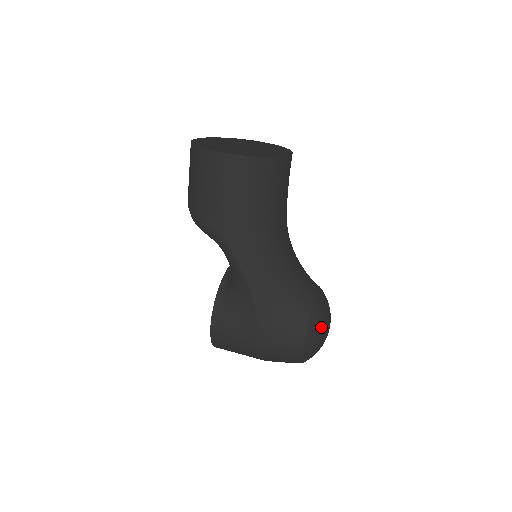
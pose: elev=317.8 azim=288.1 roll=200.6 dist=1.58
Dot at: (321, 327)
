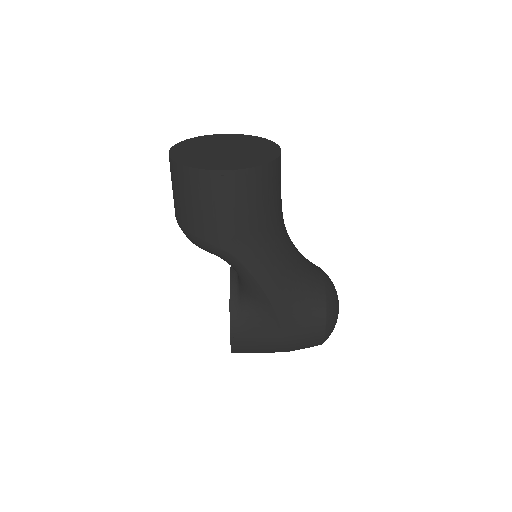
Dot at: (336, 309)
